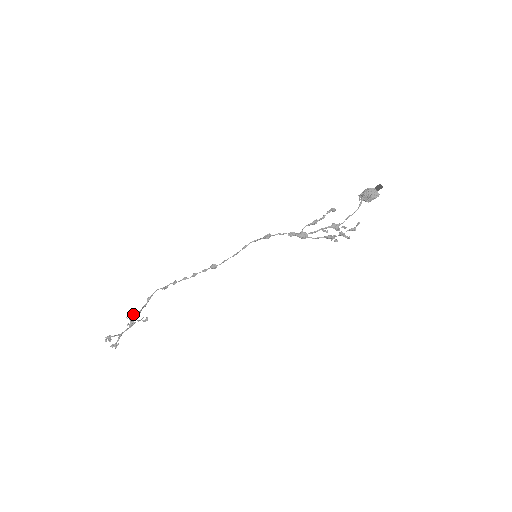
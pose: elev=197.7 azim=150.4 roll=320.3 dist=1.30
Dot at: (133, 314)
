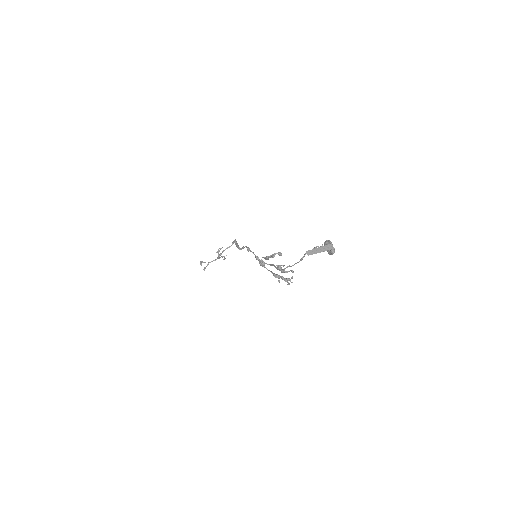
Dot at: (218, 252)
